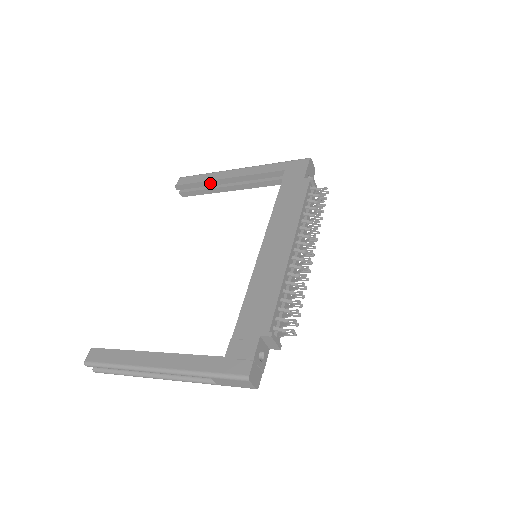
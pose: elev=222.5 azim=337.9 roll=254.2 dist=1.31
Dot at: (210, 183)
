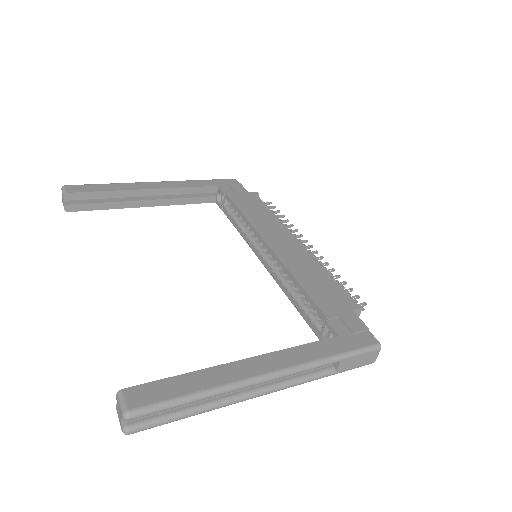
Dot at: (121, 194)
